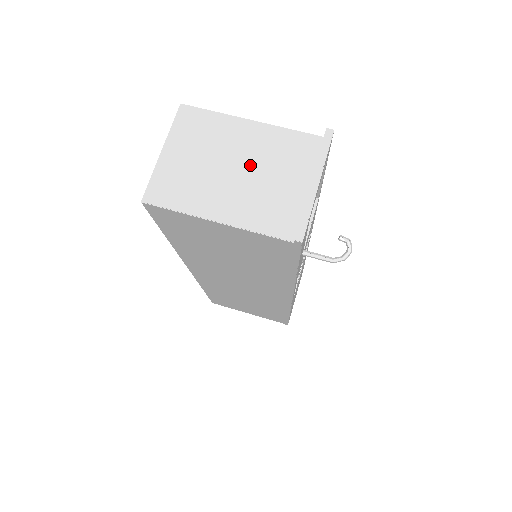
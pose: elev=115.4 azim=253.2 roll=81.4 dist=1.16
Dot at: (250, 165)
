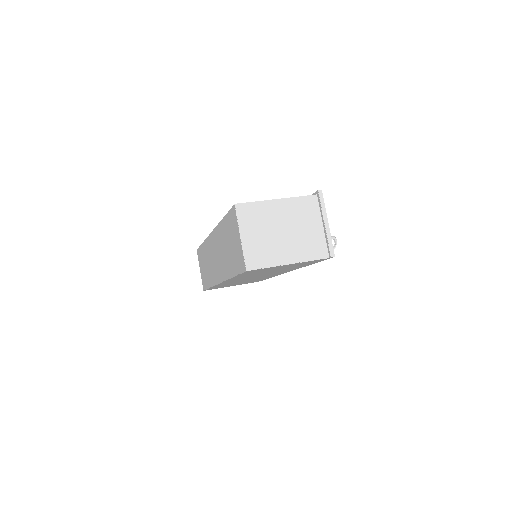
Dot at: (290, 226)
